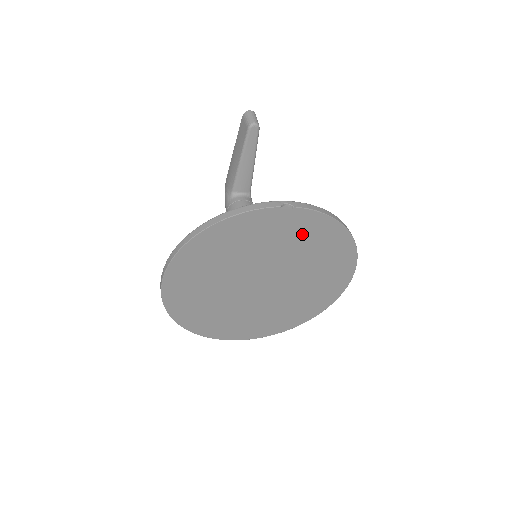
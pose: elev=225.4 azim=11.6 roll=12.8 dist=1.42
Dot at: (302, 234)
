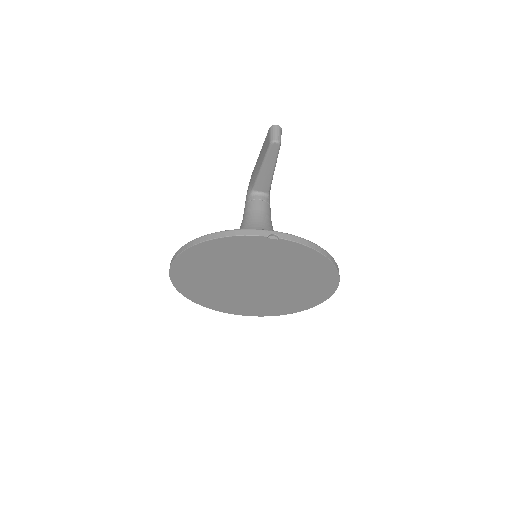
Dot at: (288, 256)
